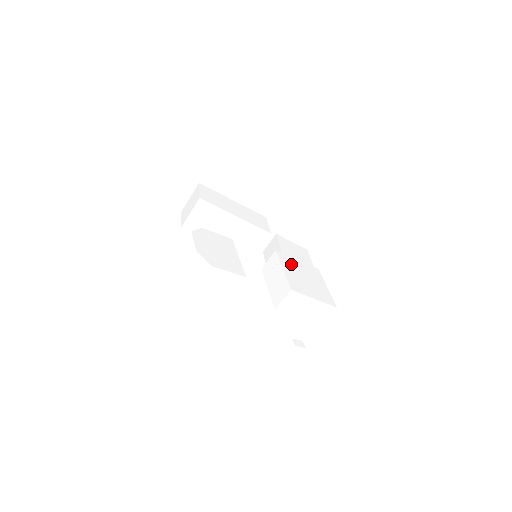
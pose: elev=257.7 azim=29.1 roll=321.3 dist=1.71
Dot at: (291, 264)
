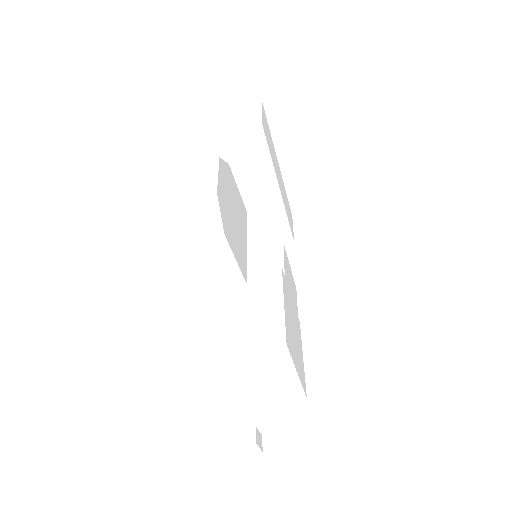
Dot at: (288, 299)
